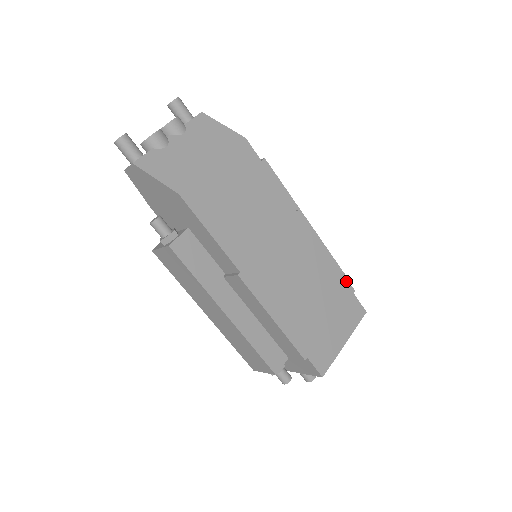
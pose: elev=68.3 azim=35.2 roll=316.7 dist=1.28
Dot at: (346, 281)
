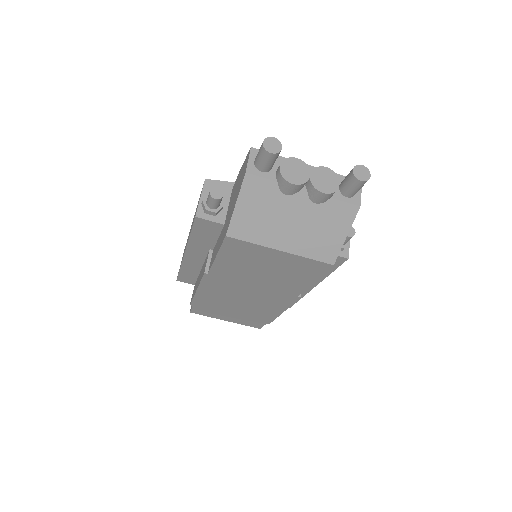
Dot at: (271, 320)
